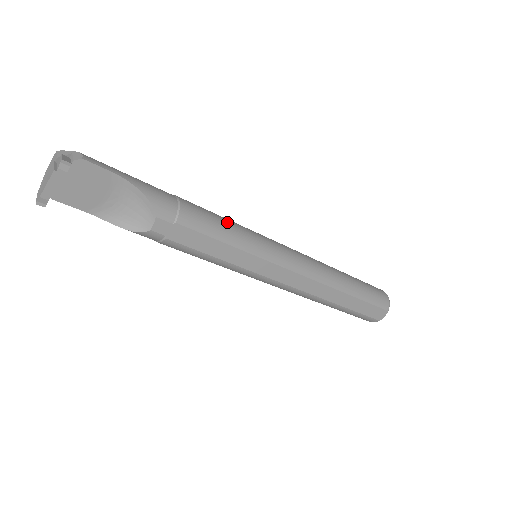
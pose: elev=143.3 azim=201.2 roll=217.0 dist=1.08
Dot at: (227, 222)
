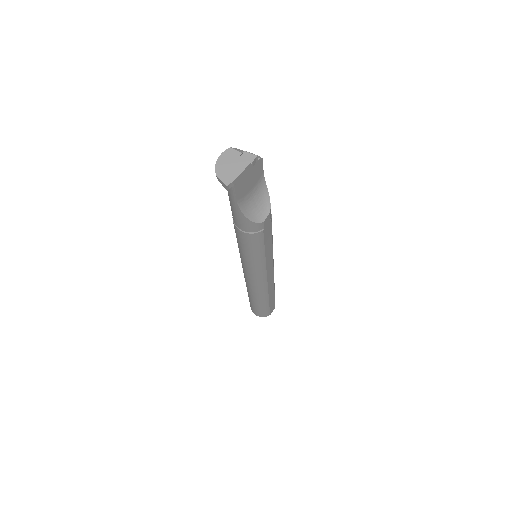
Dot at: occluded
